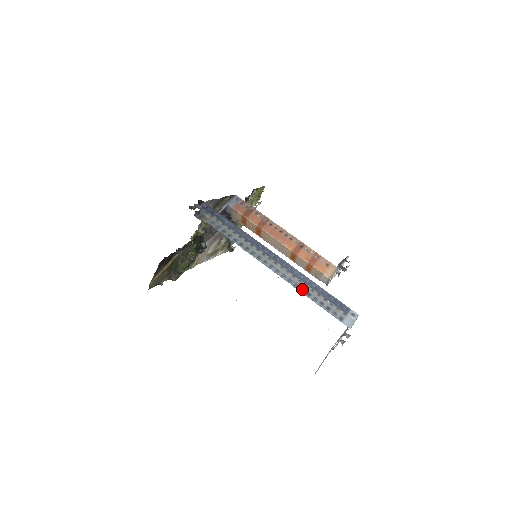
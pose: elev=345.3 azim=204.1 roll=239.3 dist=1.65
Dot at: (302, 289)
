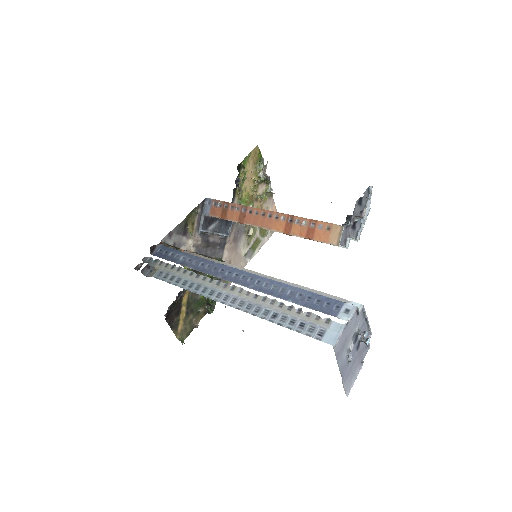
Dot at: (265, 312)
